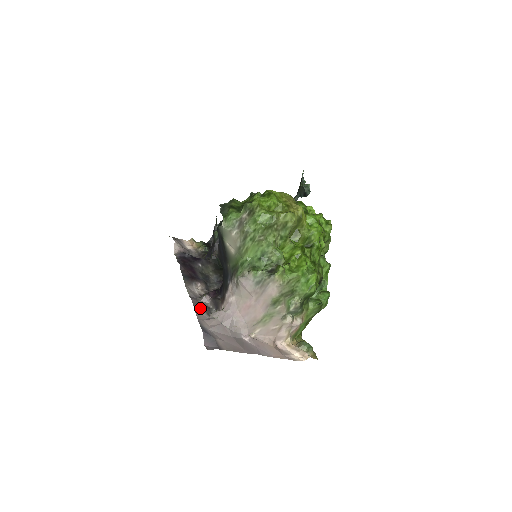
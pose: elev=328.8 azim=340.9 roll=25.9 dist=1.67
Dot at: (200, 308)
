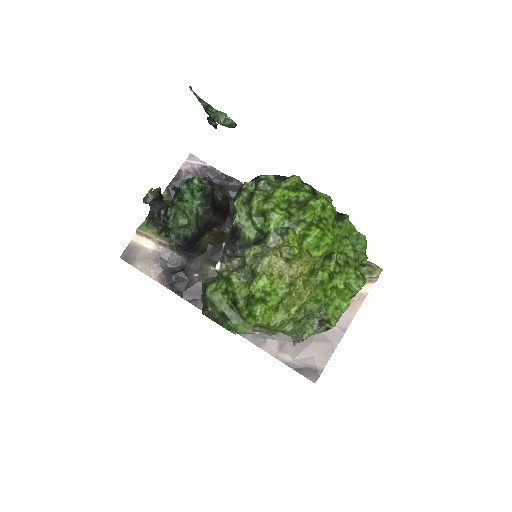
Dot at: (262, 341)
